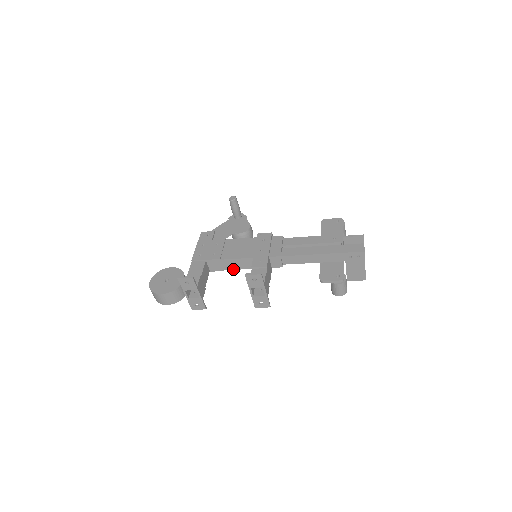
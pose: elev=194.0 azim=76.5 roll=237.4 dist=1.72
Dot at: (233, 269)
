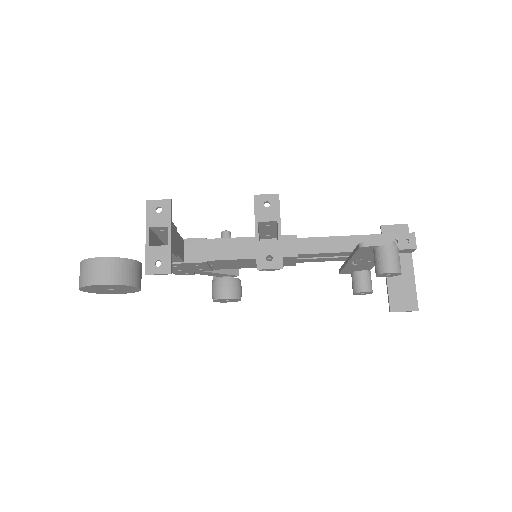
Dot at: (221, 259)
